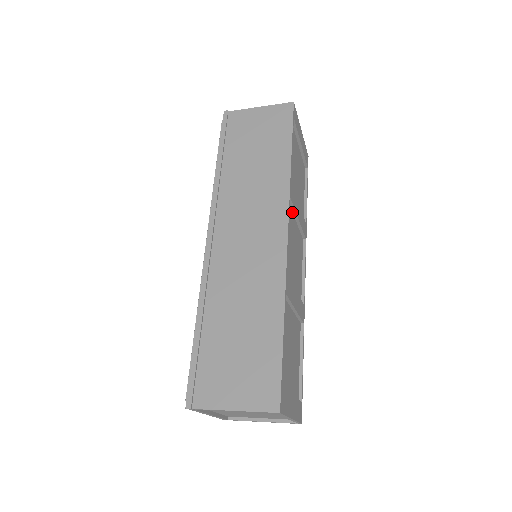
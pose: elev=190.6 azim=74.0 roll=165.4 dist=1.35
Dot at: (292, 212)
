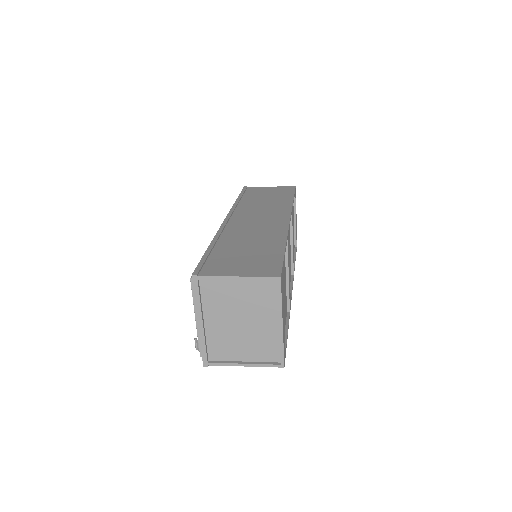
Dot at: (290, 231)
